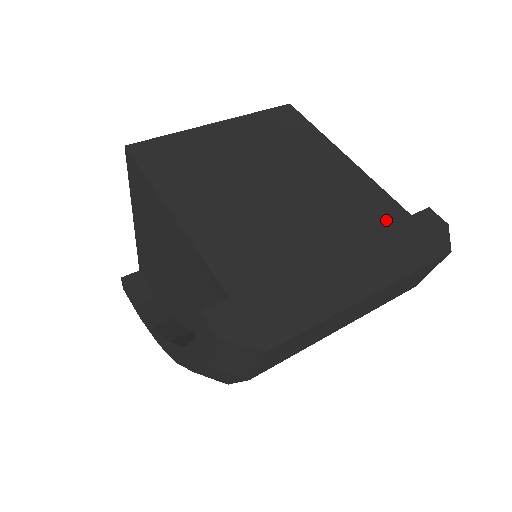
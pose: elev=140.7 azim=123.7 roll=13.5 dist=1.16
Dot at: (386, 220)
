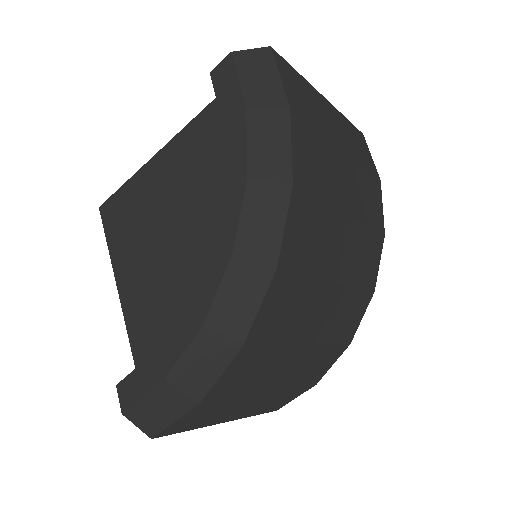
Dot at: occluded
